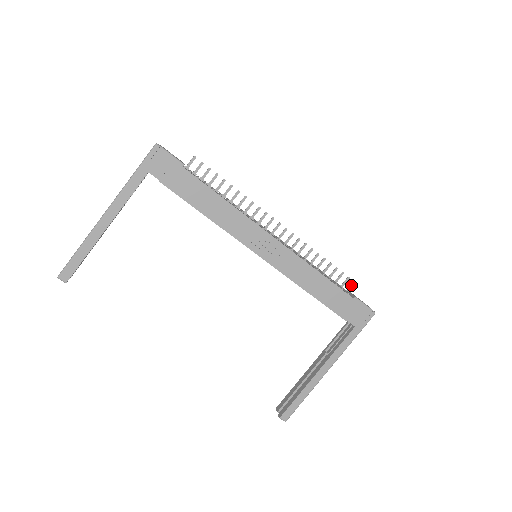
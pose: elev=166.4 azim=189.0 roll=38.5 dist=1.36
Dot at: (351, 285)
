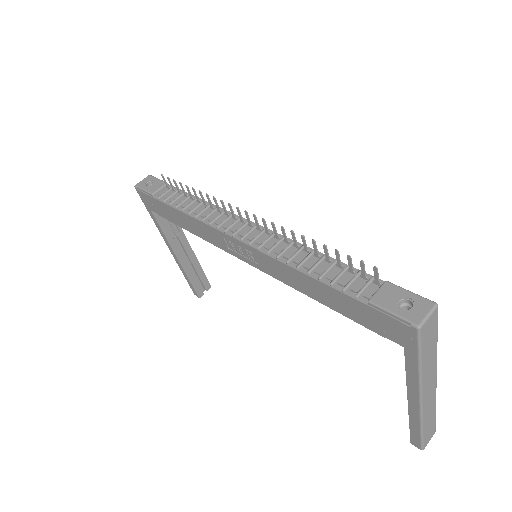
Dot at: (374, 273)
